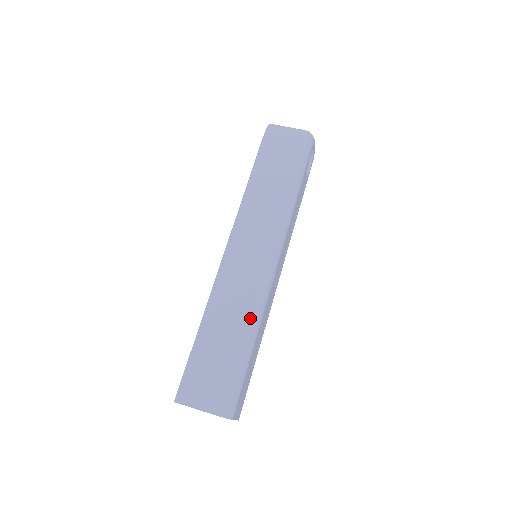
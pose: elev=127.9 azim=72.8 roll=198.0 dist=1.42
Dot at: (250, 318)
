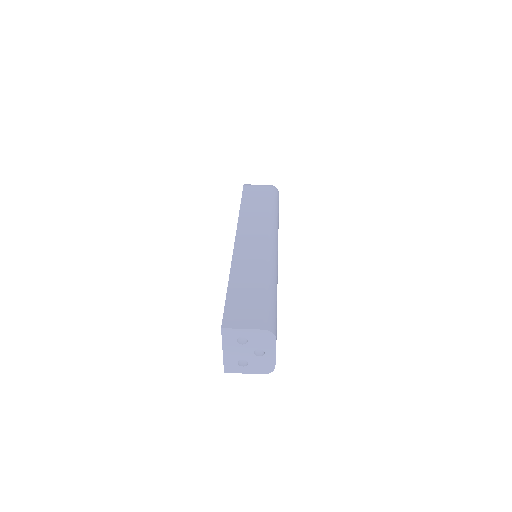
Dot at: (269, 271)
